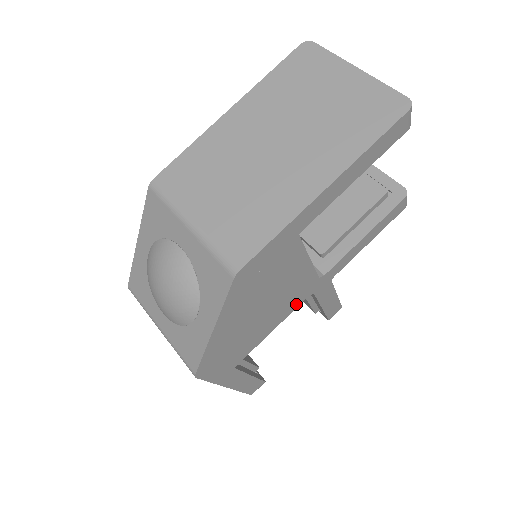
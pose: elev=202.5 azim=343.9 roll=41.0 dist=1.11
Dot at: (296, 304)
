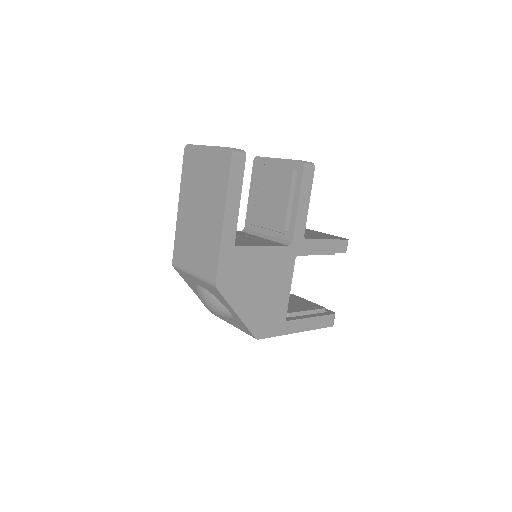
Dot at: (290, 267)
